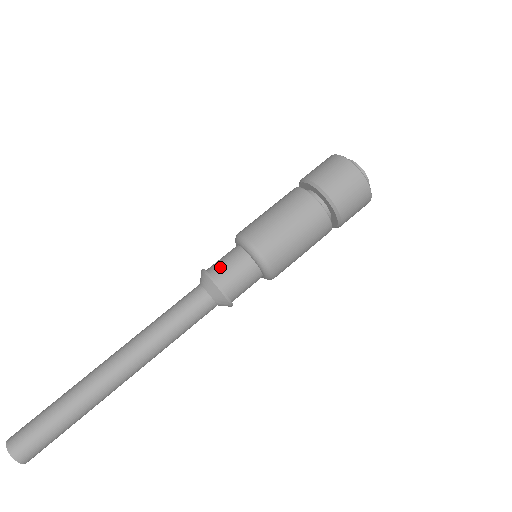
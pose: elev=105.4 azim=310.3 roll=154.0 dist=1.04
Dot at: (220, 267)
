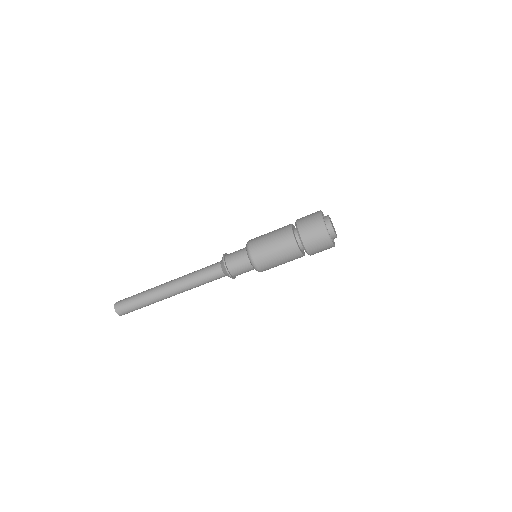
Dot at: (232, 258)
